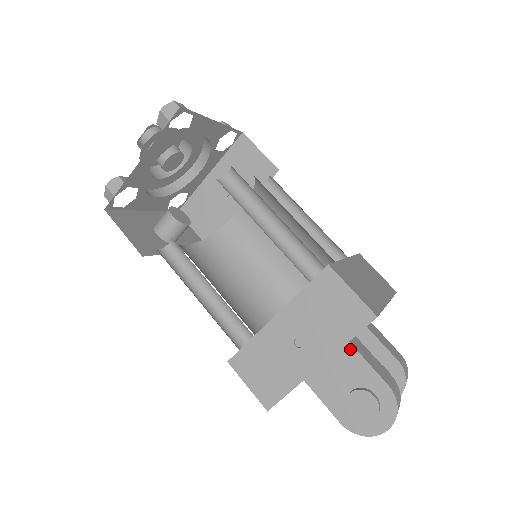
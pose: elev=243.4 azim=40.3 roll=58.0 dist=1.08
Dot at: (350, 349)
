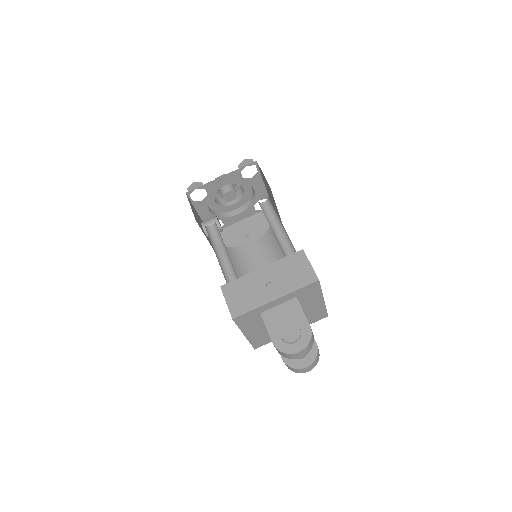
Dot at: (296, 301)
